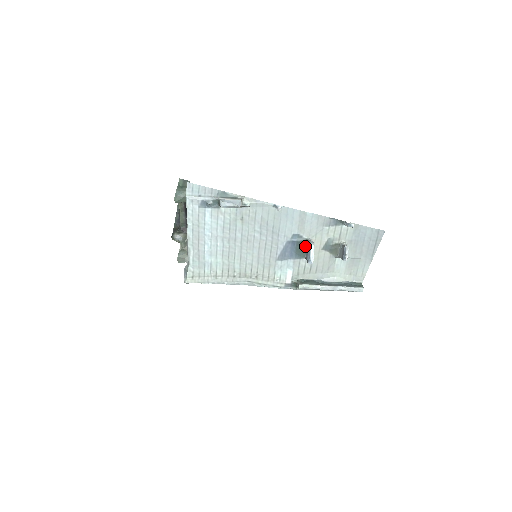
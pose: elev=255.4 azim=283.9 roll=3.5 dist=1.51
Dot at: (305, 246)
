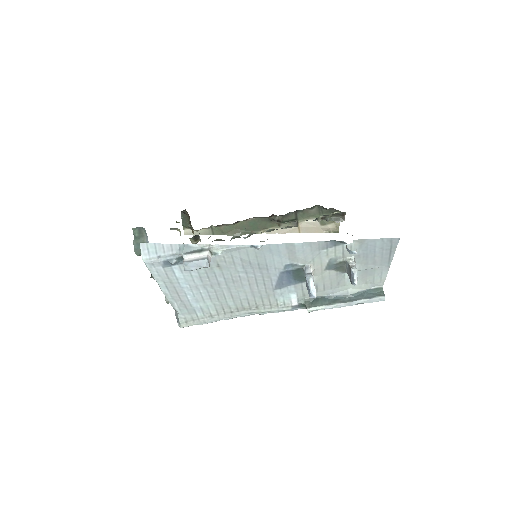
Dot at: (303, 272)
